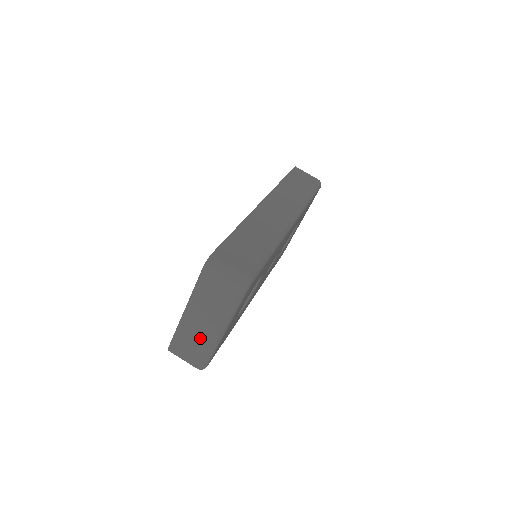
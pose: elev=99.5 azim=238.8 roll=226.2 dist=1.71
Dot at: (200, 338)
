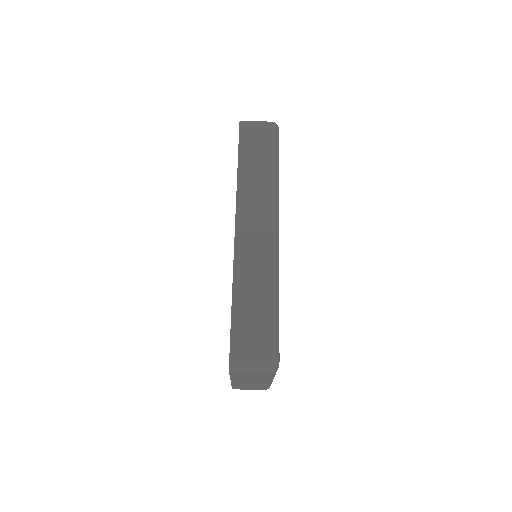
Dot at: (256, 385)
